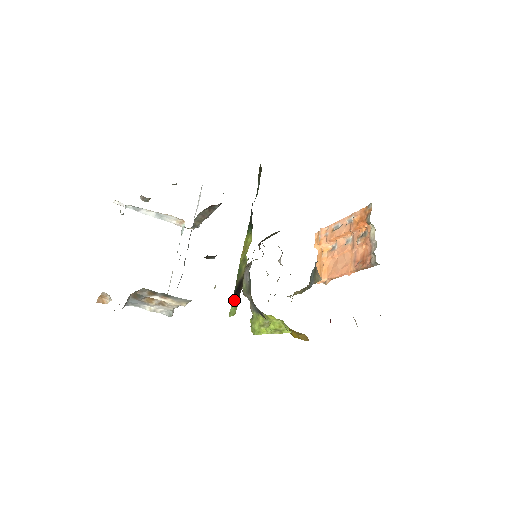
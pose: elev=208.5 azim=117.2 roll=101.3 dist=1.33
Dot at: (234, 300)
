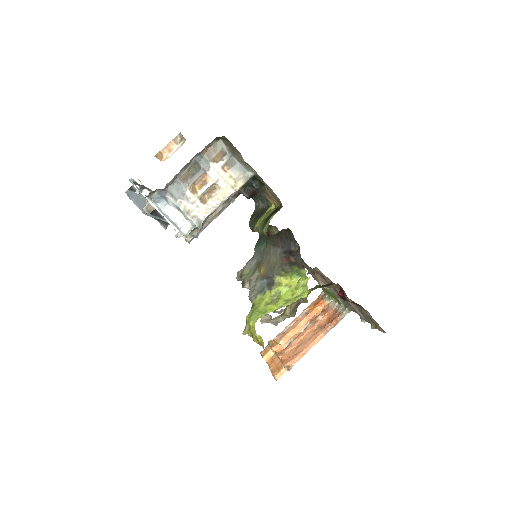
Dot at: (272, 215)
